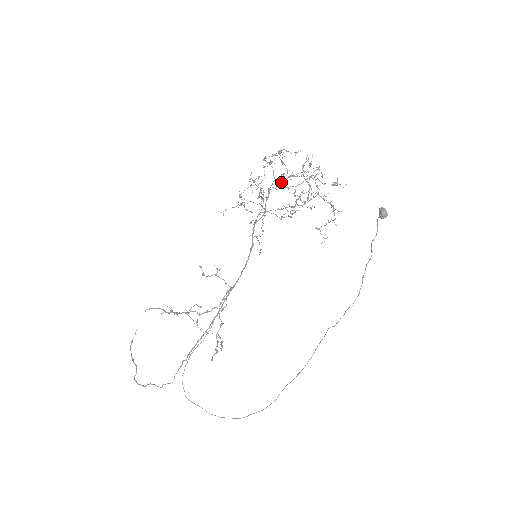
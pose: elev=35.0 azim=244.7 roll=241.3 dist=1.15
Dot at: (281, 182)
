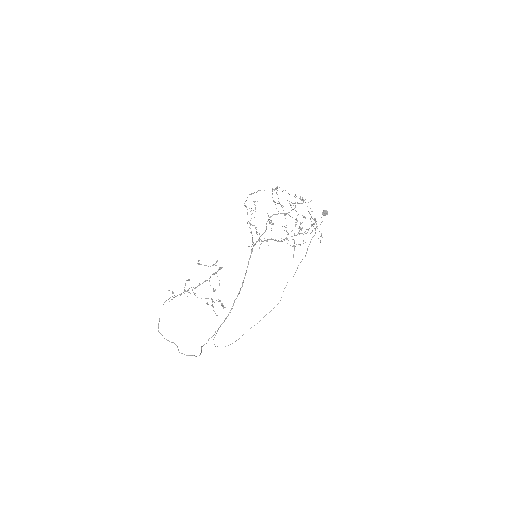
Dot at: (300, 229)
